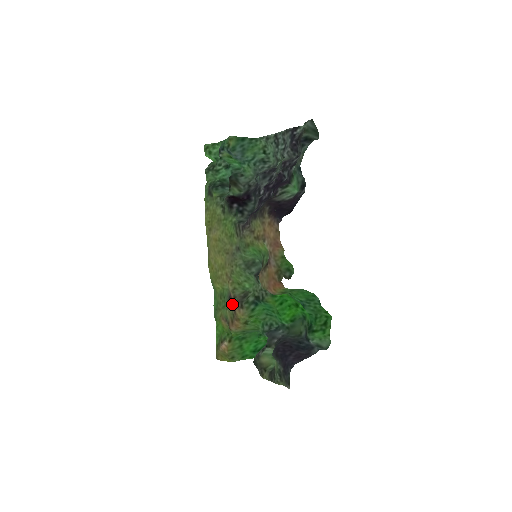
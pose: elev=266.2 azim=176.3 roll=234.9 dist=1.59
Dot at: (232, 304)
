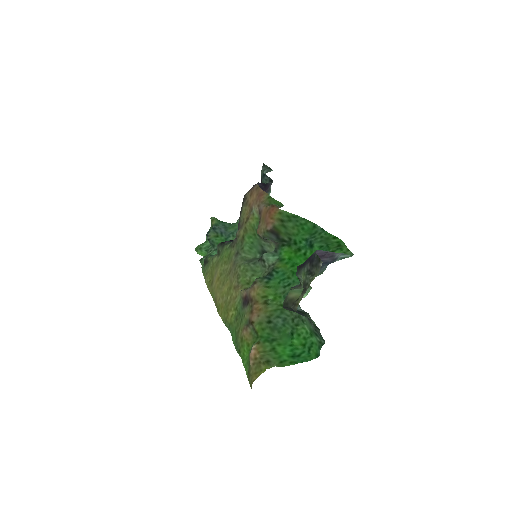
Dot at: (247, 301)
